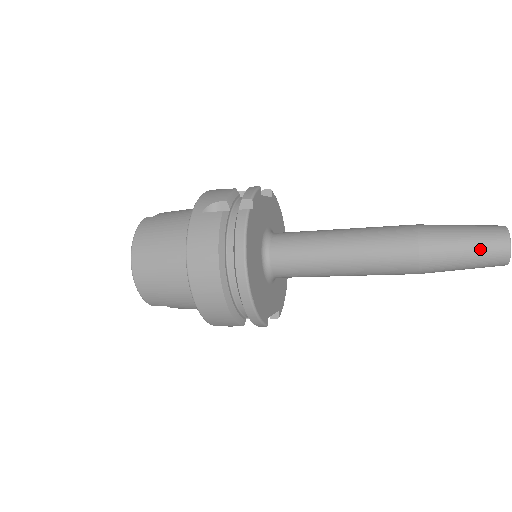
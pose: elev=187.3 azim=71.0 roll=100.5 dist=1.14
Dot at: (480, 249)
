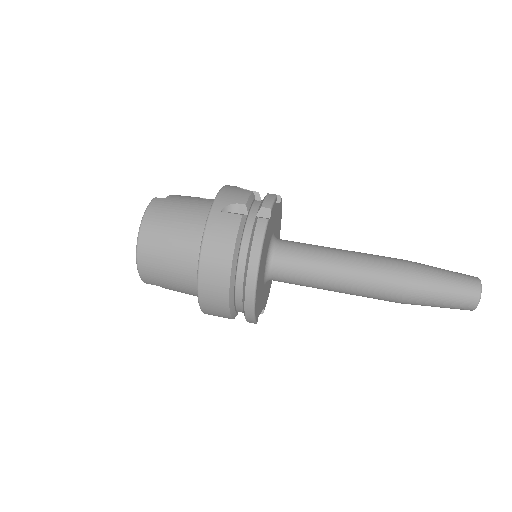
Dot at: (456, 295)
